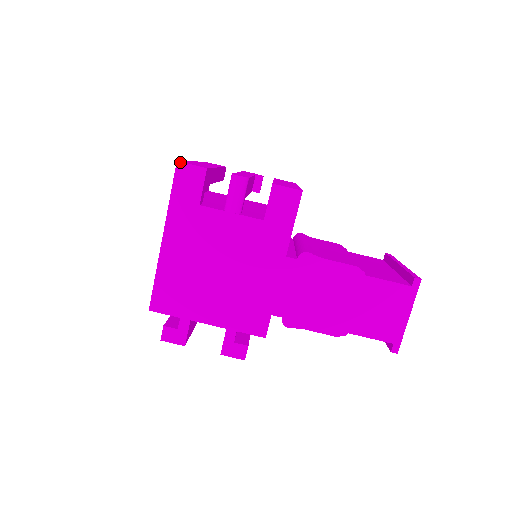
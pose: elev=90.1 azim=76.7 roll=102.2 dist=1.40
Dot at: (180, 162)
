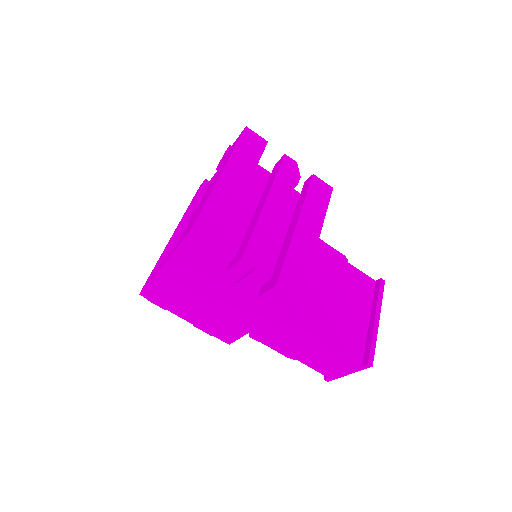
Dot at: (193, 233)
